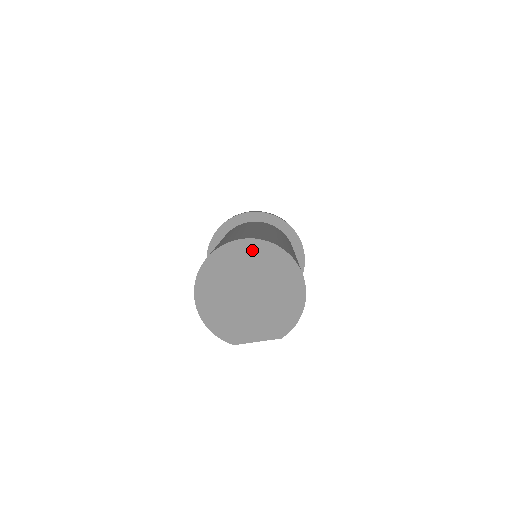
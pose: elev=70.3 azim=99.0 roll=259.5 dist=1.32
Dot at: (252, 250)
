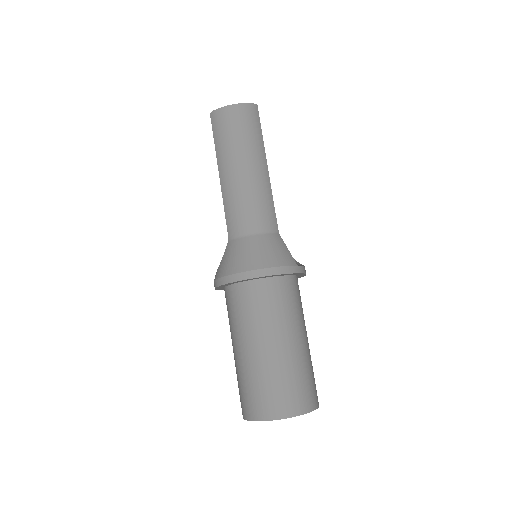
Dot at: occluded
